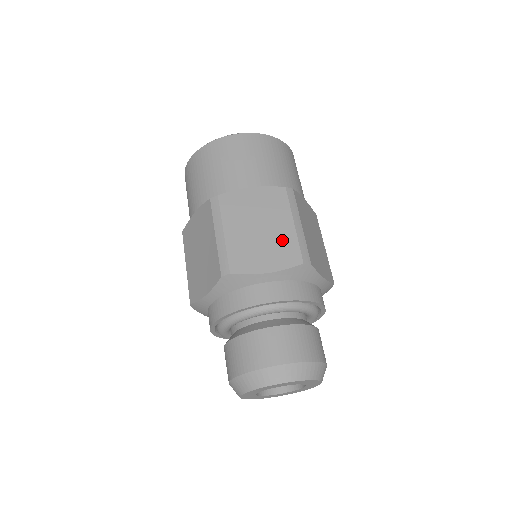
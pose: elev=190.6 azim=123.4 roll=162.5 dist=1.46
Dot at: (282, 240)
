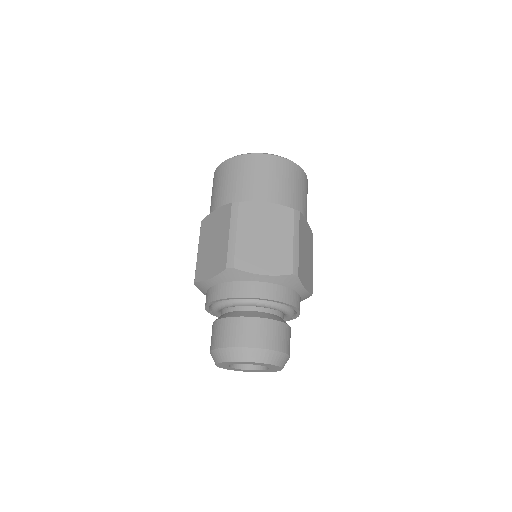
Dot at: (220, 251)
